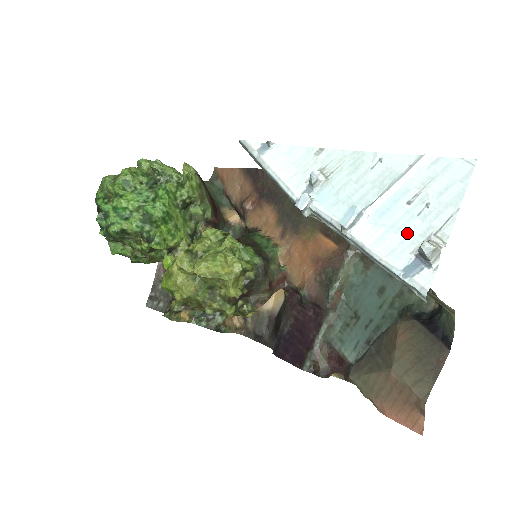
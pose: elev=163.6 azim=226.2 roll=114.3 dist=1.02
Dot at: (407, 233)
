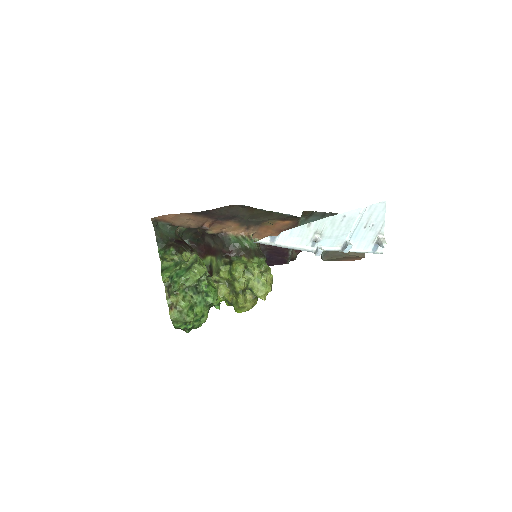
Dot at: (368, 238)
